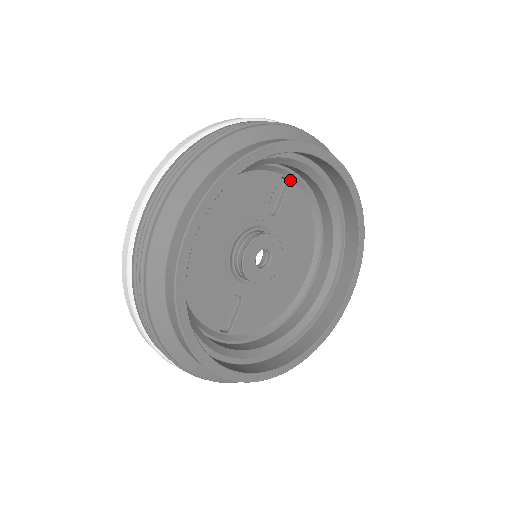
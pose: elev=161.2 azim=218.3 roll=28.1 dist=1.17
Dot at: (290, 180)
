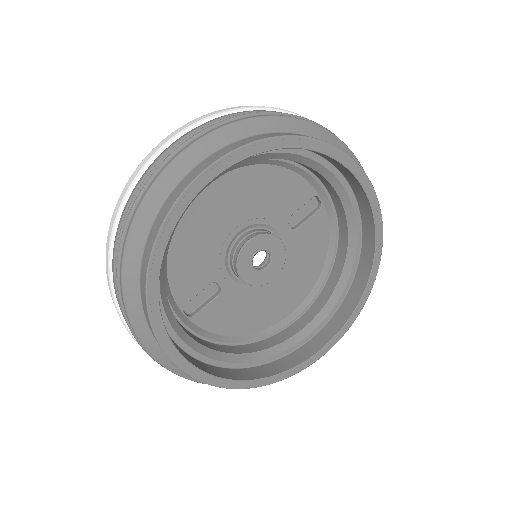
Dot at: (323, 205)
